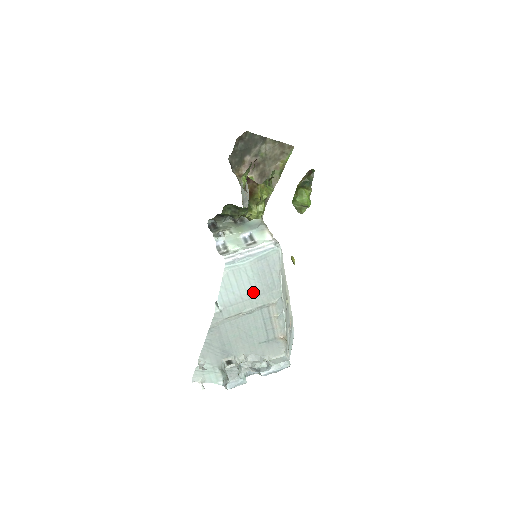
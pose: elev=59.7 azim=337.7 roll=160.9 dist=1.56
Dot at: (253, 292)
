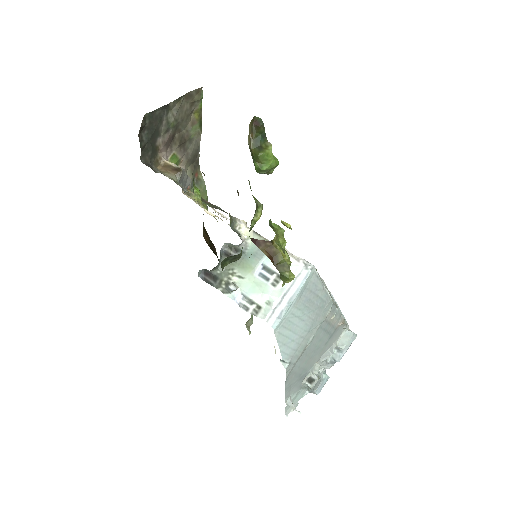
Dot at: (309, 324)
